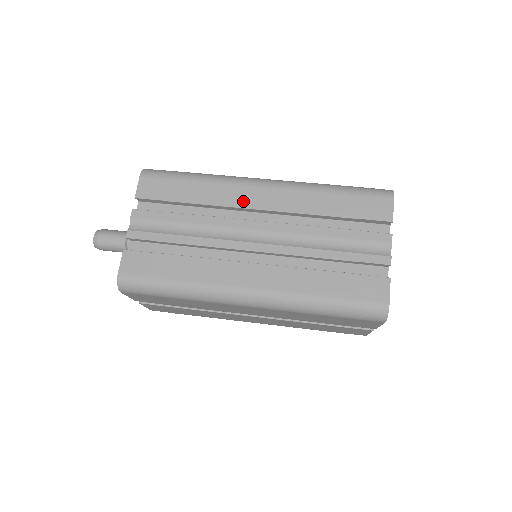
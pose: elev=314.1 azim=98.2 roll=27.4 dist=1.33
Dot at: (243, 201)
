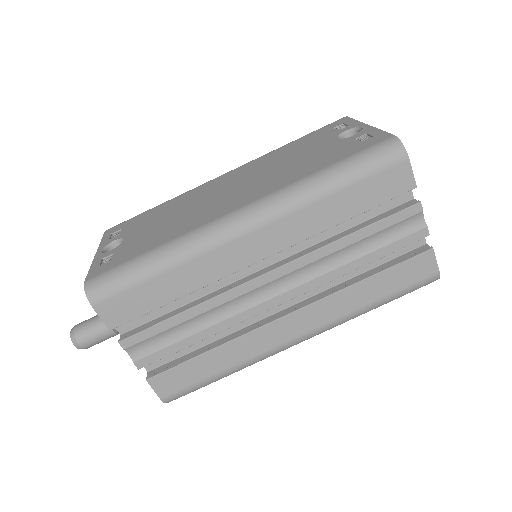
Dot at: (236, 263)
